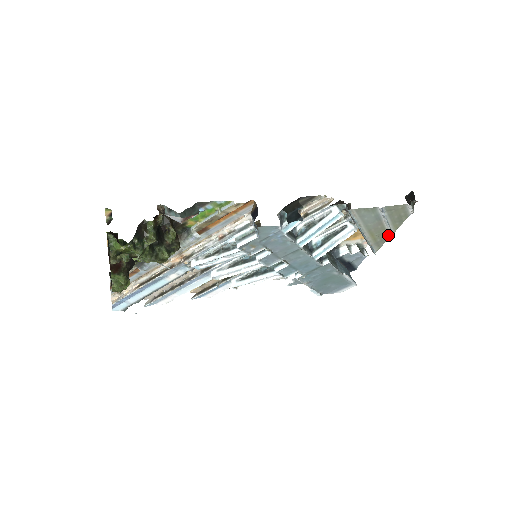
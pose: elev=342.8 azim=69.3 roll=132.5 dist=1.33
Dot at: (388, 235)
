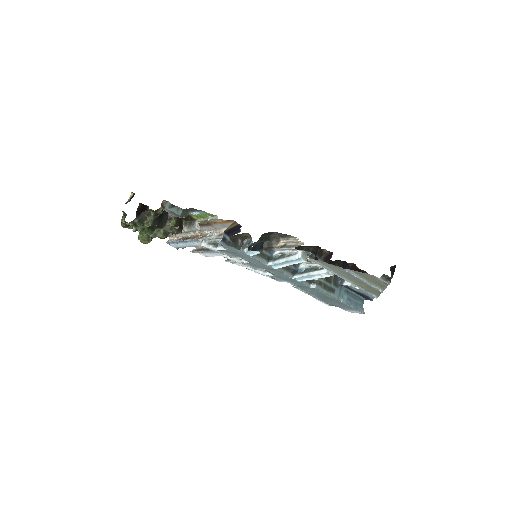
Dot at: (378, 290)
